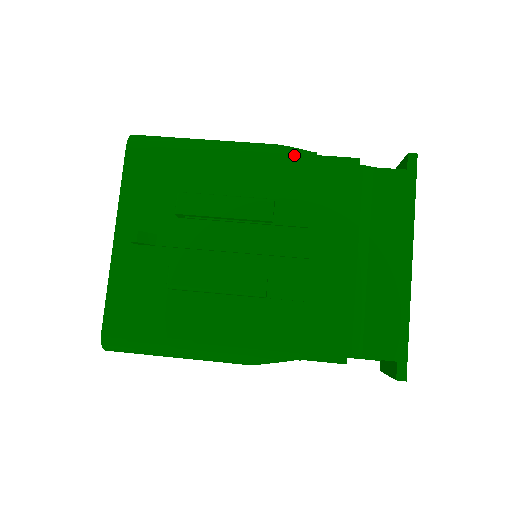
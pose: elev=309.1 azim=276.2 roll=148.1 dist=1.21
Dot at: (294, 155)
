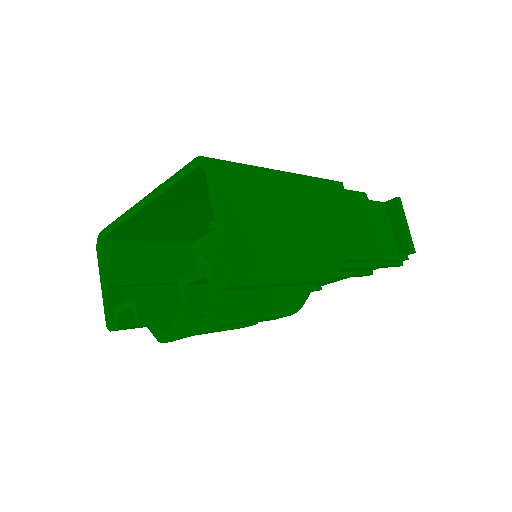
Dot at: occluded
